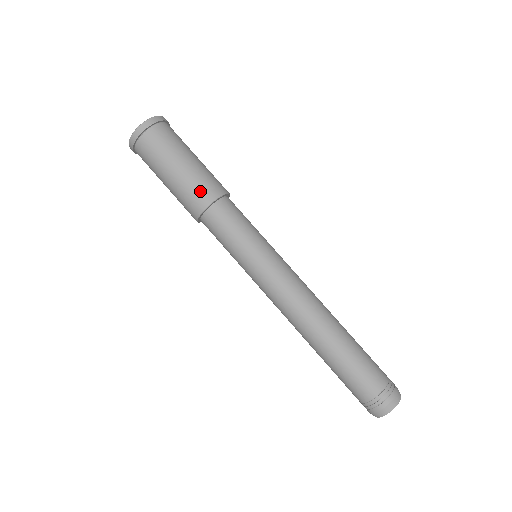
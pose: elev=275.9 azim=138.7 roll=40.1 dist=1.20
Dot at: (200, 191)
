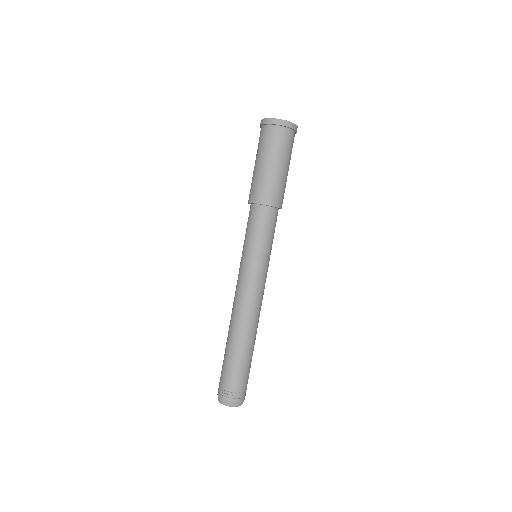
Dot at: (271, 192)
